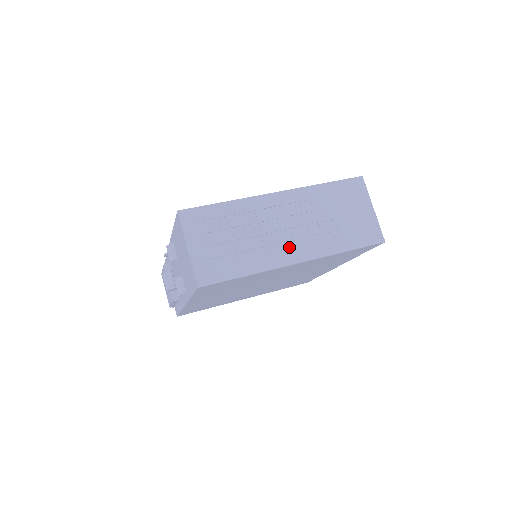
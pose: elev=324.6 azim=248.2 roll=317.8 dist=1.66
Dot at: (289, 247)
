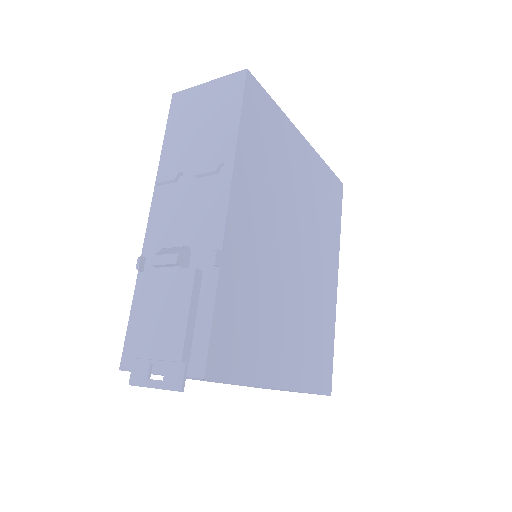
Dot at: occluded
